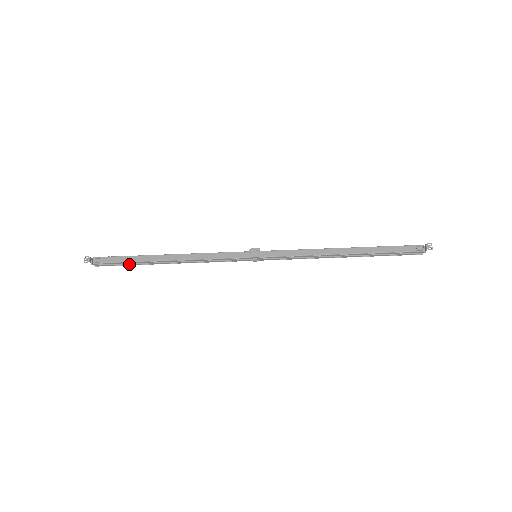
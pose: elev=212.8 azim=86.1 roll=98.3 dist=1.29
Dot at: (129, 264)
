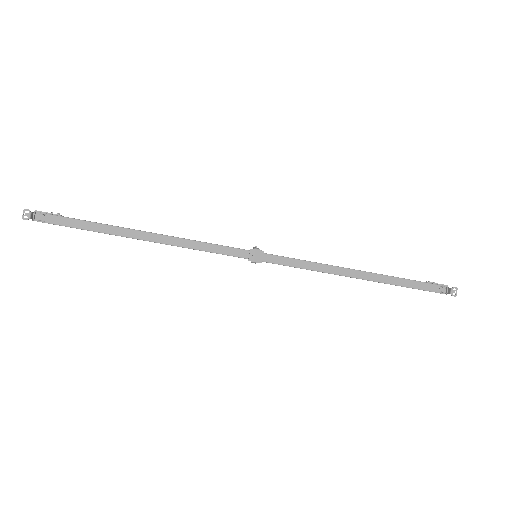
Dot at: (87, 230)
